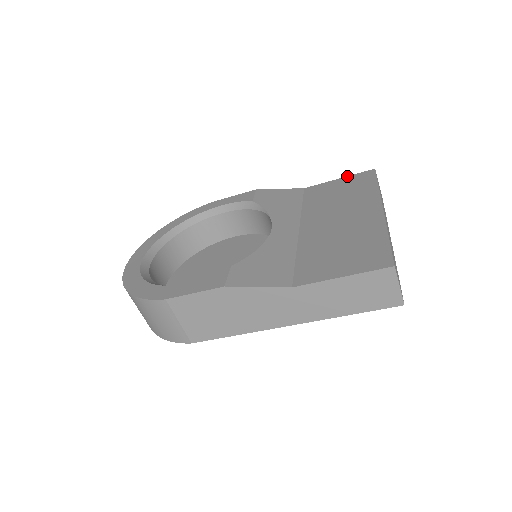
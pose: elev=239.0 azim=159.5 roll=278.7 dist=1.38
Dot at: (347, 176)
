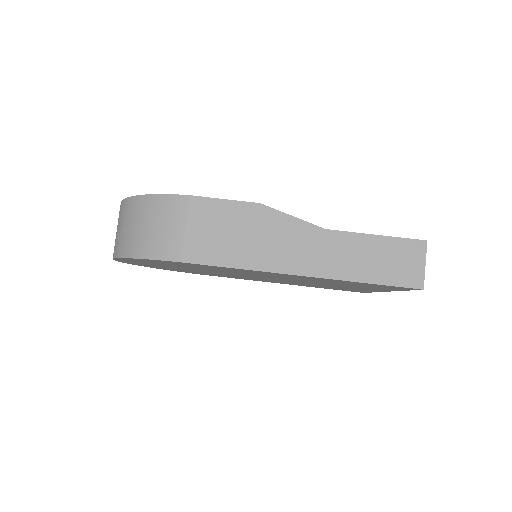
Dot at: occluded
